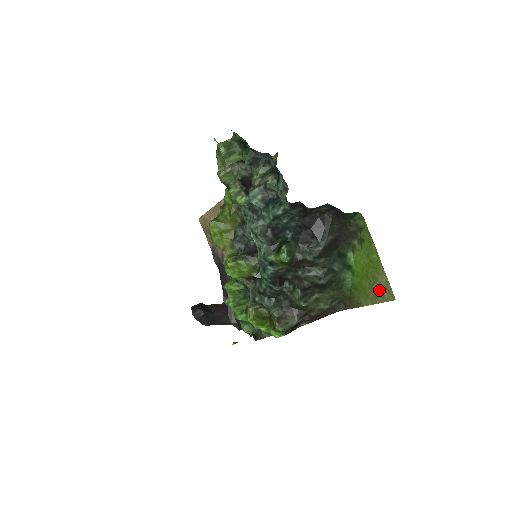
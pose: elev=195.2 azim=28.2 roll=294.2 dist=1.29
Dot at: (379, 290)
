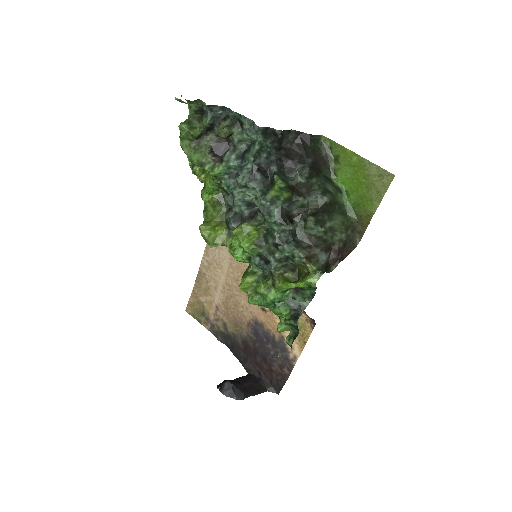
Dot at: (377, 183)
